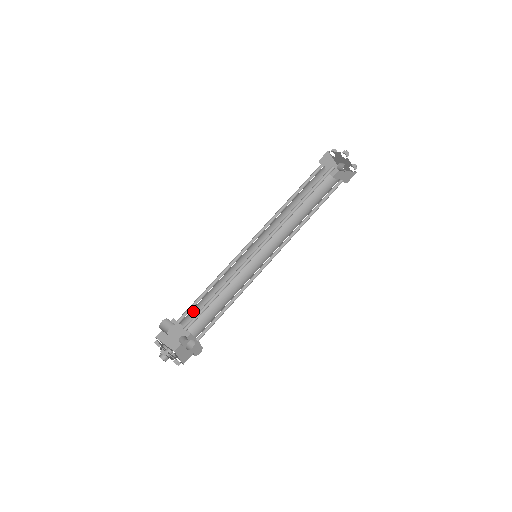
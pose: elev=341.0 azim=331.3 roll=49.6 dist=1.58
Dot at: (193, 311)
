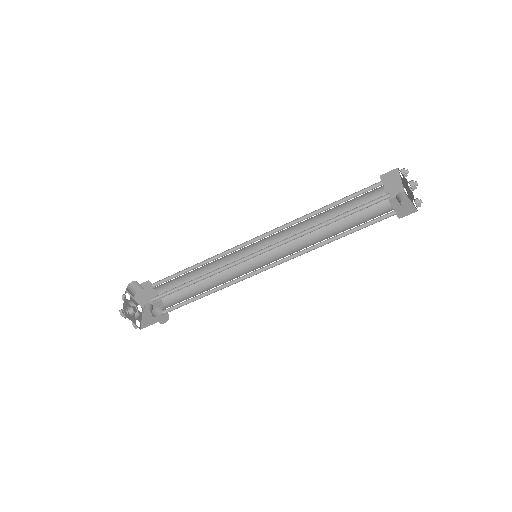
Dot at: (171, 281)
